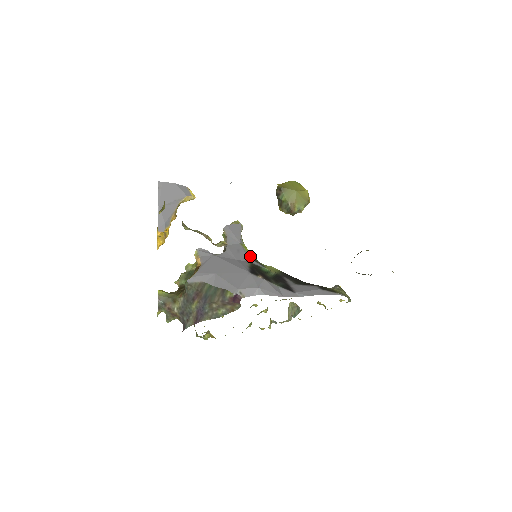
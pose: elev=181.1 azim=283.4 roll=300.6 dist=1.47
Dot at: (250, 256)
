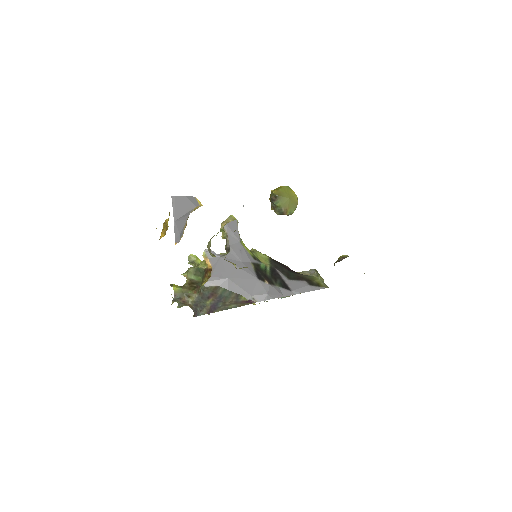
Dot at: (250, 255)
